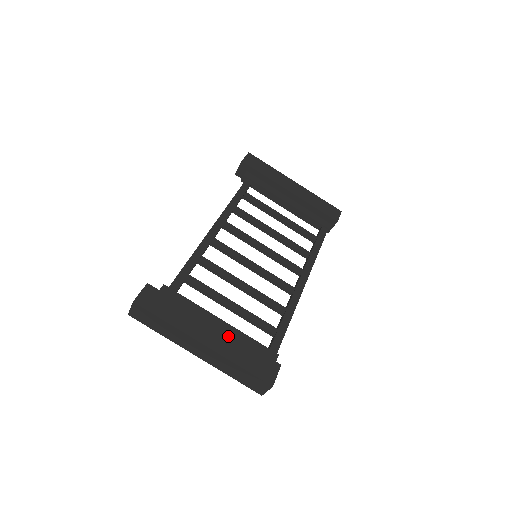
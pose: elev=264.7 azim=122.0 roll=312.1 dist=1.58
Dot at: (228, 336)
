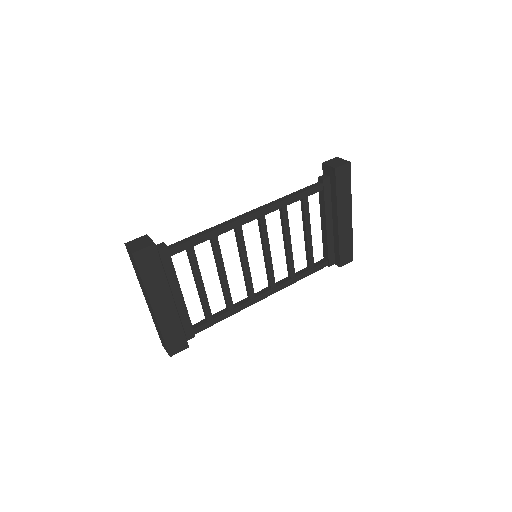
Dot at: (174, 312)
